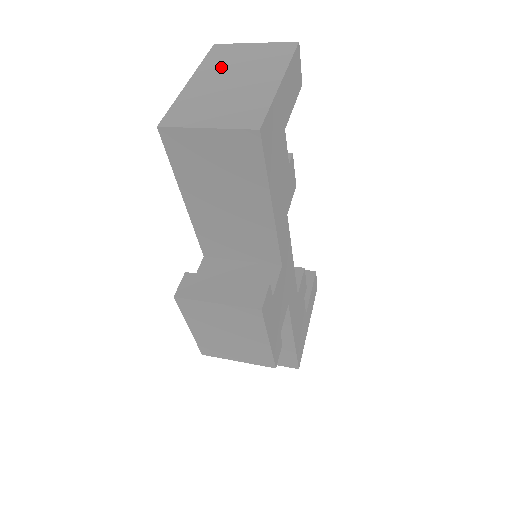
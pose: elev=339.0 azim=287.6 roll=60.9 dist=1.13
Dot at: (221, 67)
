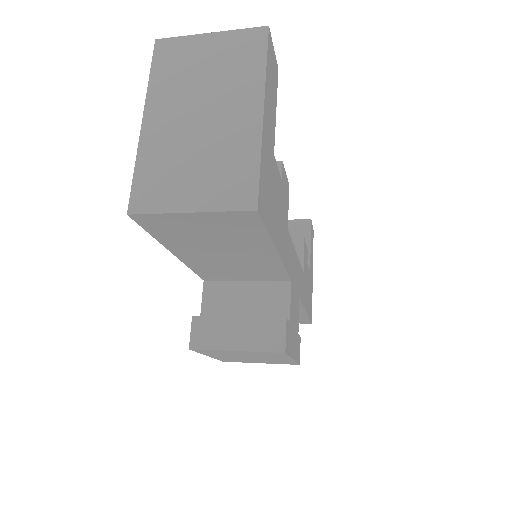
Dot at: (177, 89)
